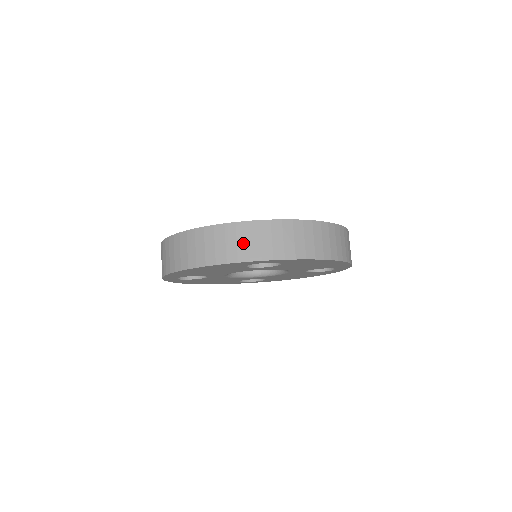
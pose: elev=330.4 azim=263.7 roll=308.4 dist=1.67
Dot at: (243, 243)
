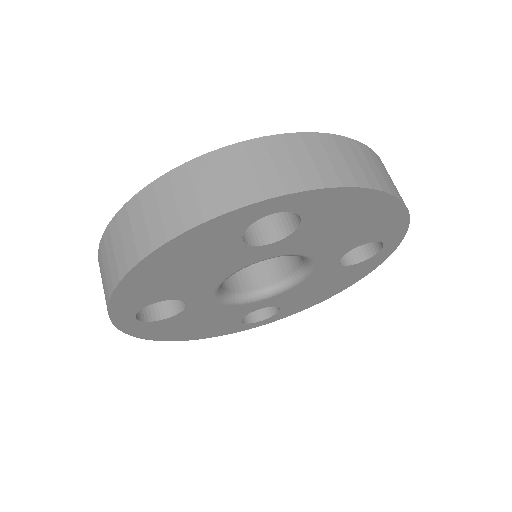
Dot at: (225, 181)
